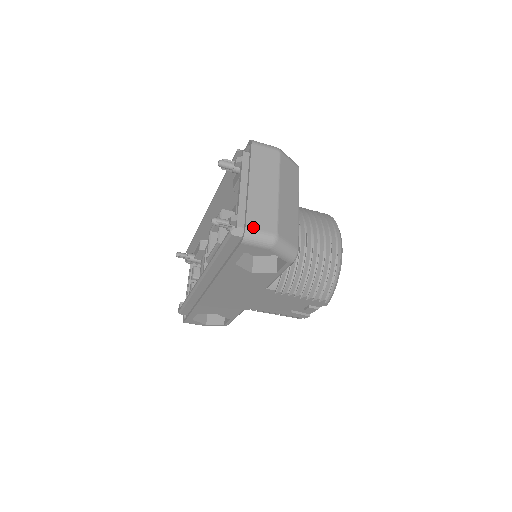
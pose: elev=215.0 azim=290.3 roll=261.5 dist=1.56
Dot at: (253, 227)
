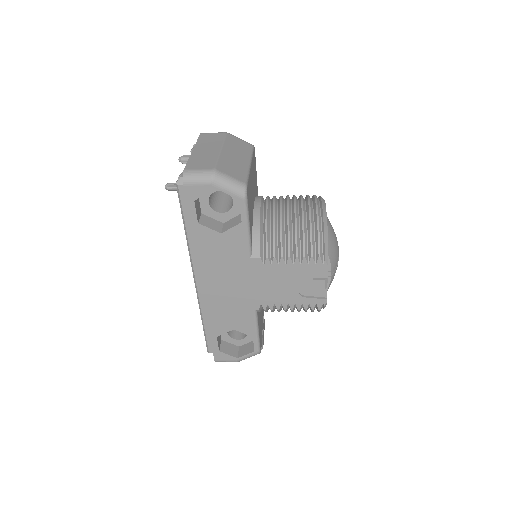
Dot at: (191, 169)
